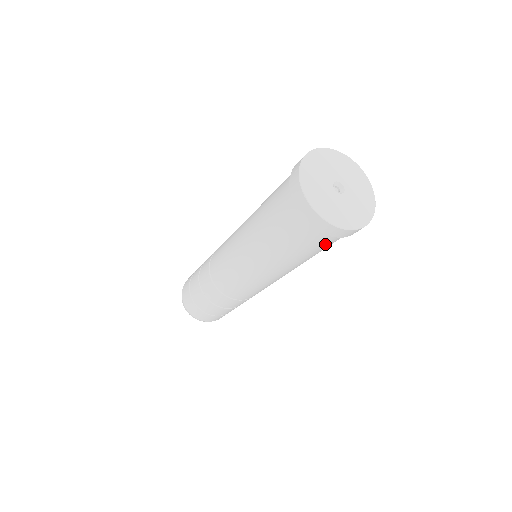
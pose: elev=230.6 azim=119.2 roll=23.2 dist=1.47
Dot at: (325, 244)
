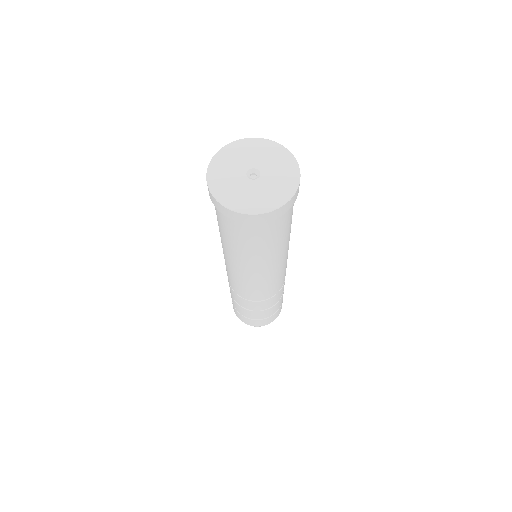
Dot at: (273, 229)
